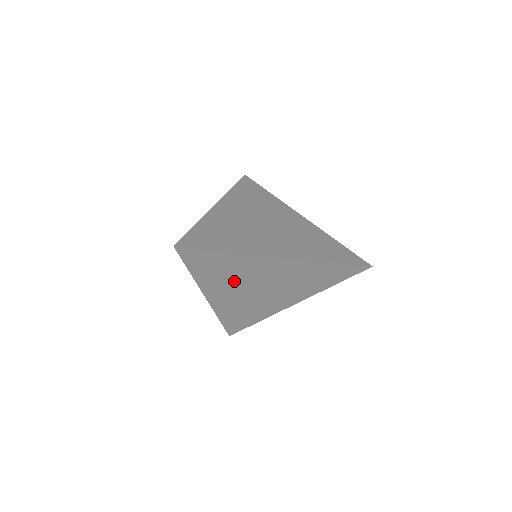
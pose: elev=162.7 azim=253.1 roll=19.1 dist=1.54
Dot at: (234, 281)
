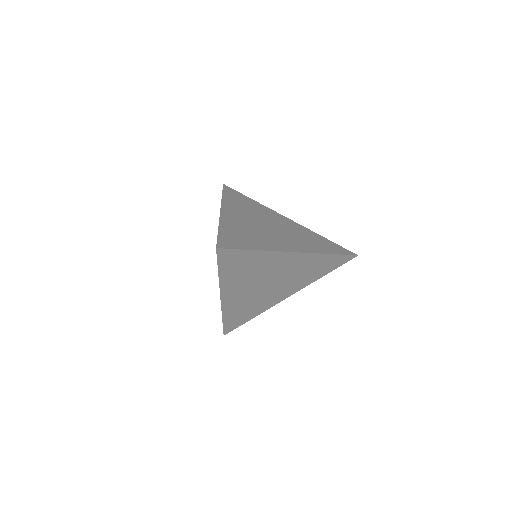
Dot at: (251, 279)
